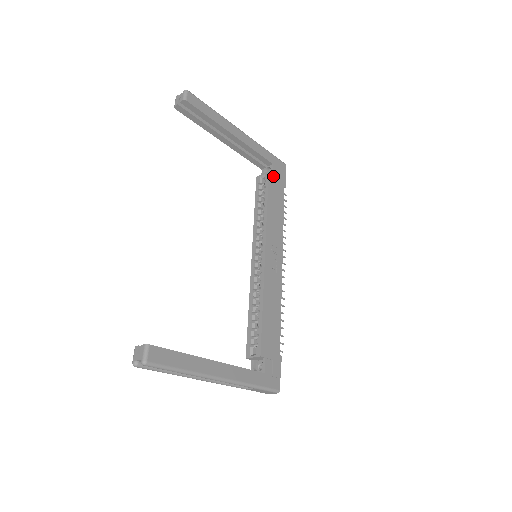
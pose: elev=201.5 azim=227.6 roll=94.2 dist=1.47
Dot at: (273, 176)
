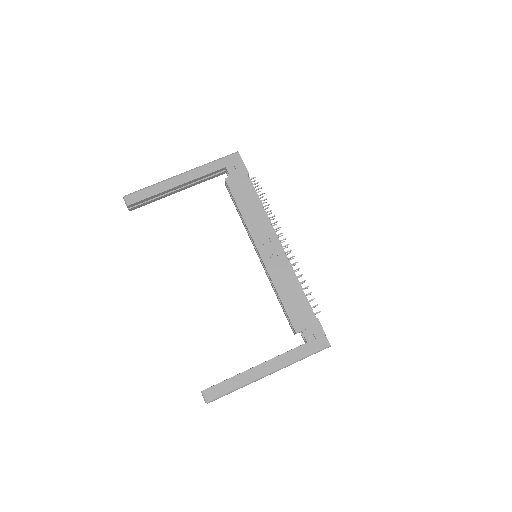
Dot at: (231, 178)
